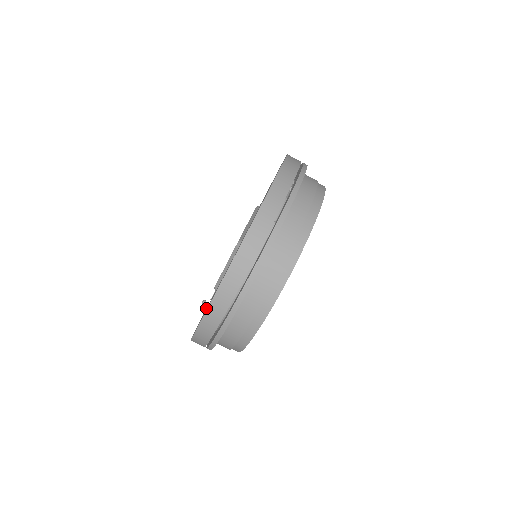
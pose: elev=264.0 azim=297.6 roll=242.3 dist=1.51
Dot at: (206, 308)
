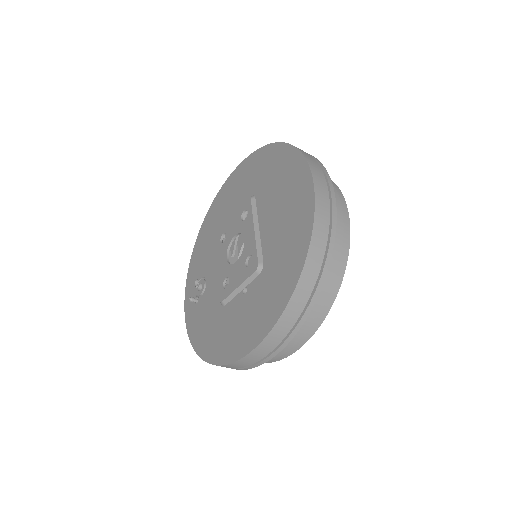
Dot at: (187, 297)
